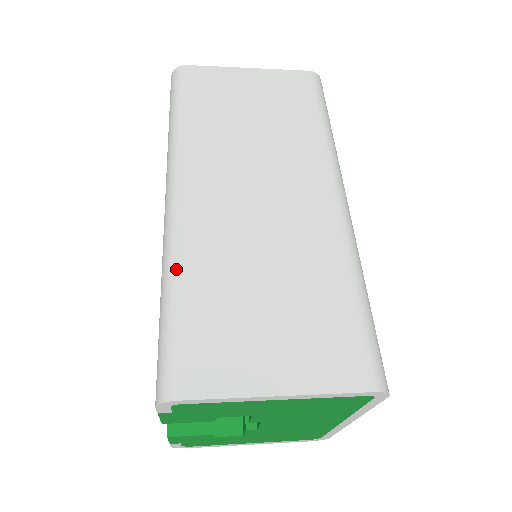
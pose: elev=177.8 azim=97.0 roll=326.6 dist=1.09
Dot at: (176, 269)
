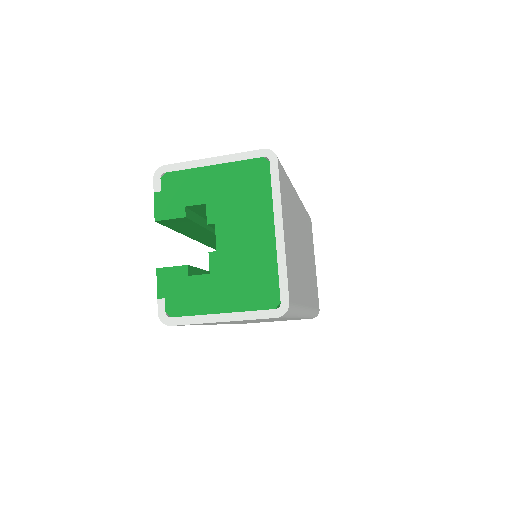
Dot at: occluded
